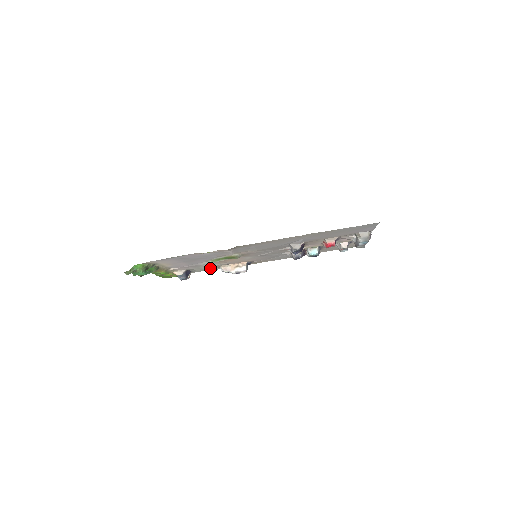
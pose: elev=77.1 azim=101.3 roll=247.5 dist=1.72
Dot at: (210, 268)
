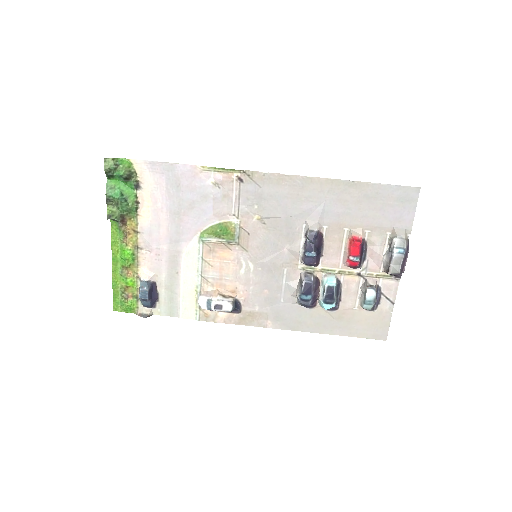
Dot at: (184, 298)
